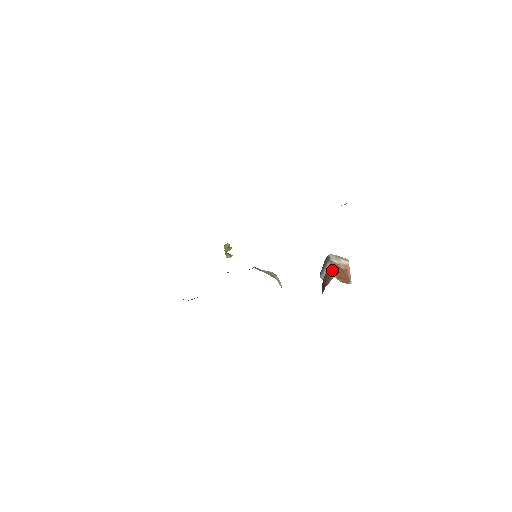
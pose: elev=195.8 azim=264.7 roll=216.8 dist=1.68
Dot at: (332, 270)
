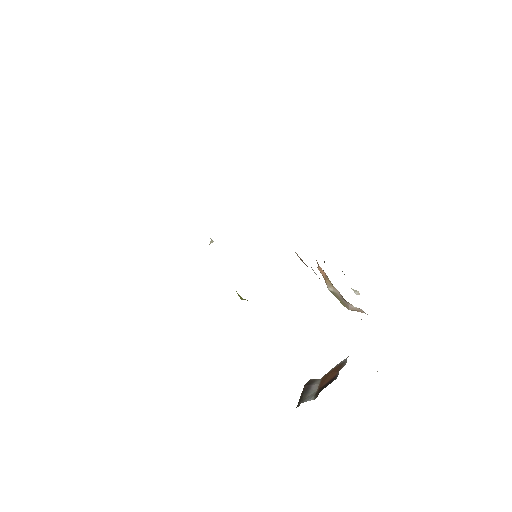
Dot at: (338, 364)
